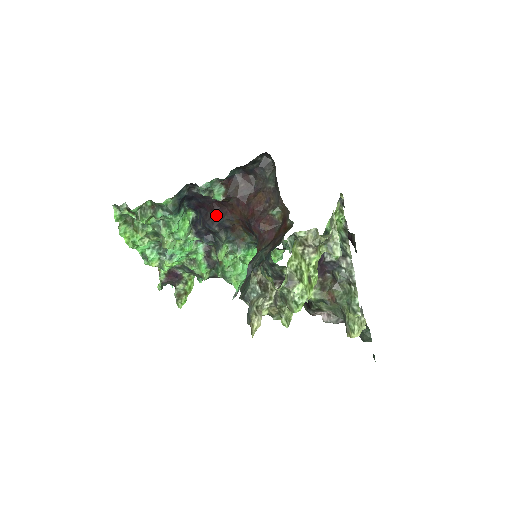
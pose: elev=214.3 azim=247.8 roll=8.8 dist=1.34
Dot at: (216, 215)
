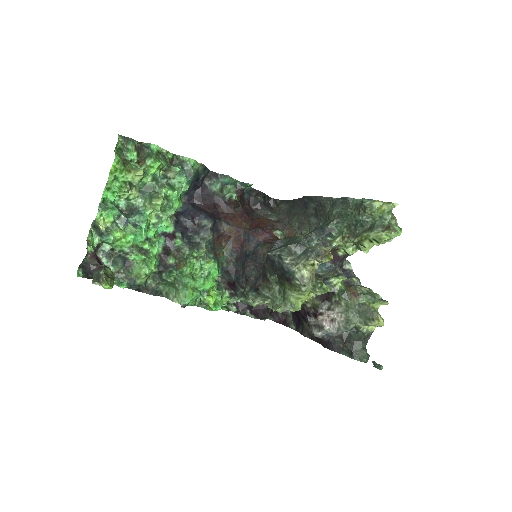
Dot at: (213, 214)
